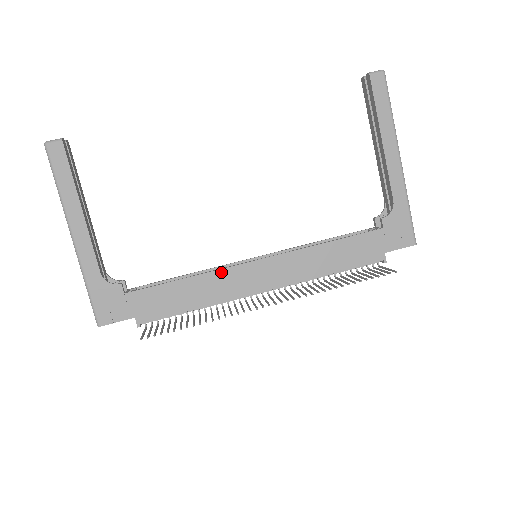
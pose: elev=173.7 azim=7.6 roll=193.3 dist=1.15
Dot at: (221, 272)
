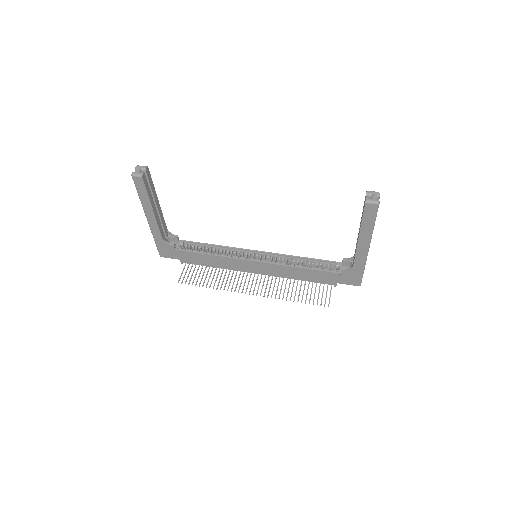
Dot at: (232, 259)
